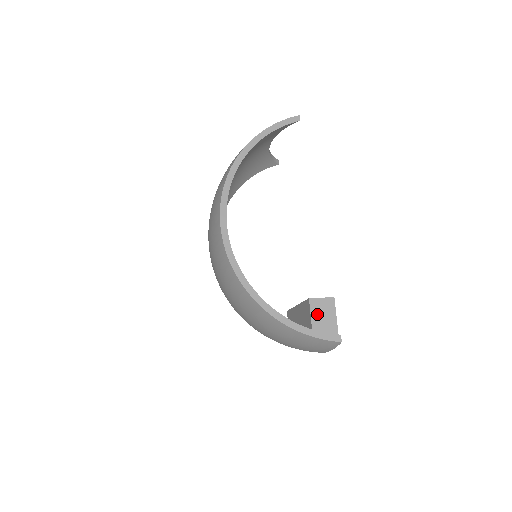
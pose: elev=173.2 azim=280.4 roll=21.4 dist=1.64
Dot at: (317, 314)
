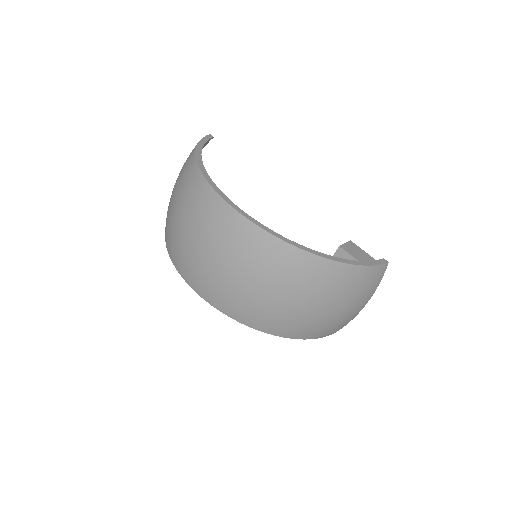
Dot at: (355, 254)
